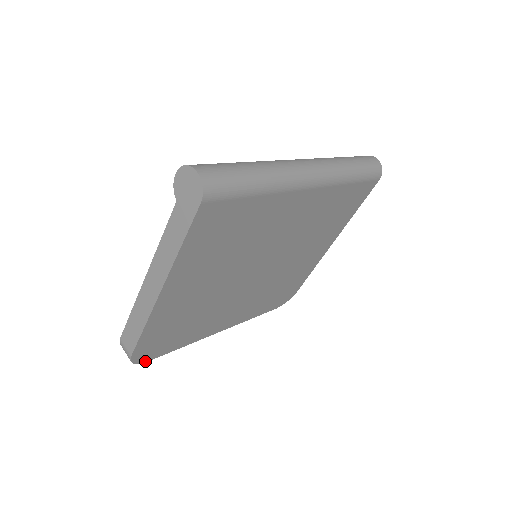
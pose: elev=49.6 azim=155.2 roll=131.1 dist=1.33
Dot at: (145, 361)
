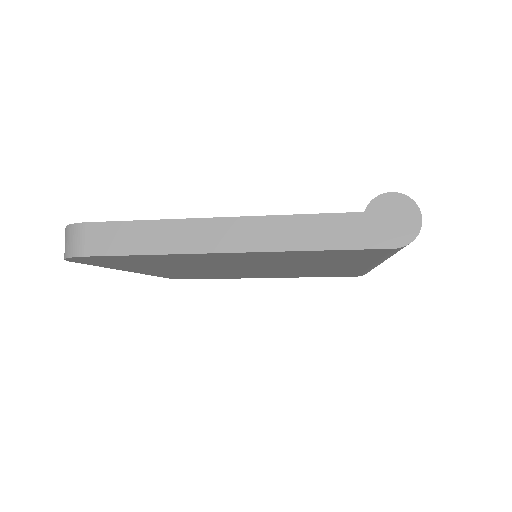
Dot at: (71, 260)
